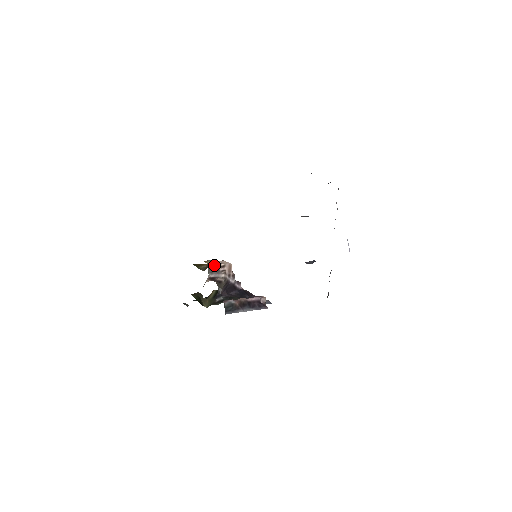
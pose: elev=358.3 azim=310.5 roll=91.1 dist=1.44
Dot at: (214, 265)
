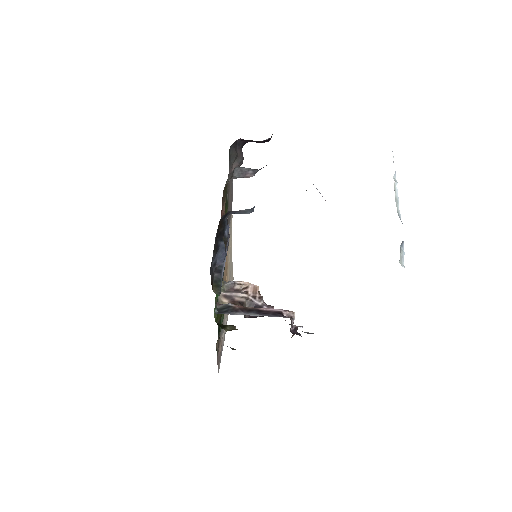
Dot at: (232, 285)
